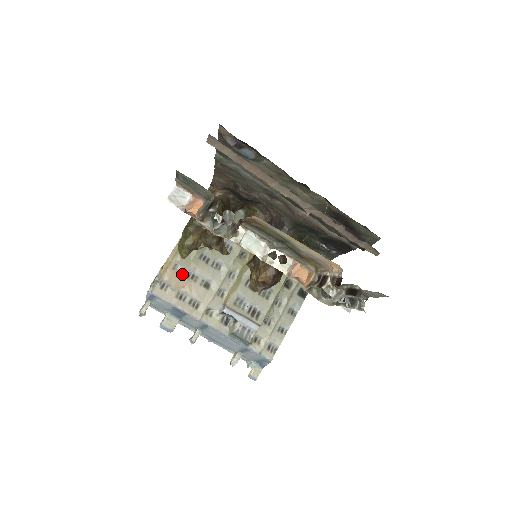
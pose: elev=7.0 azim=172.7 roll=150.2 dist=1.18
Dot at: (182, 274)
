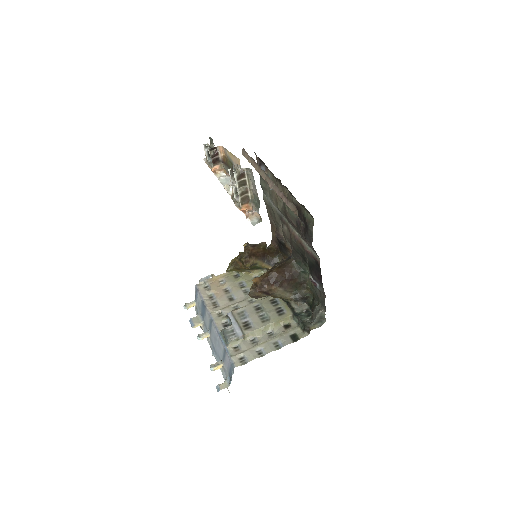
Dot at: (222, 286)
